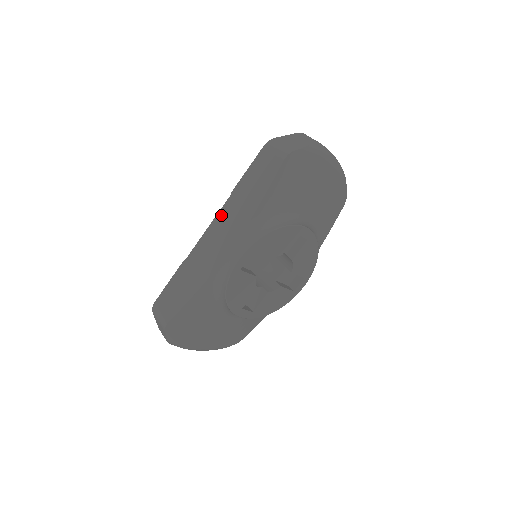
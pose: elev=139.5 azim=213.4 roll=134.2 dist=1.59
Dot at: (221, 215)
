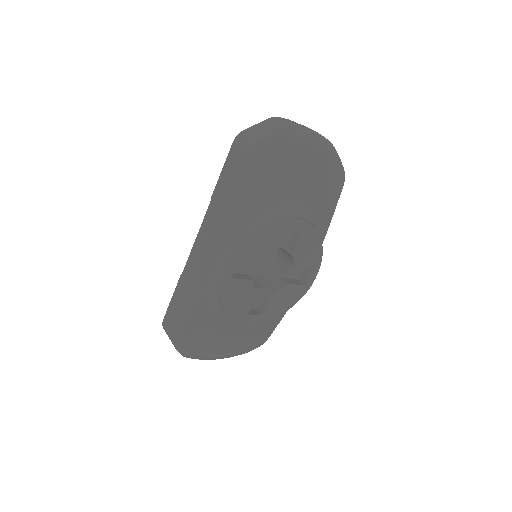
Dot at: (205, 223)
